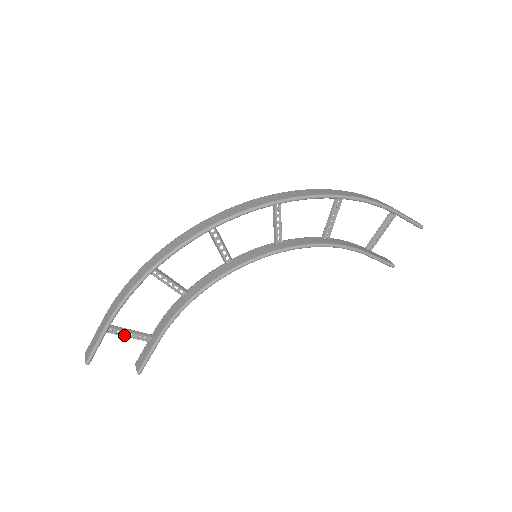
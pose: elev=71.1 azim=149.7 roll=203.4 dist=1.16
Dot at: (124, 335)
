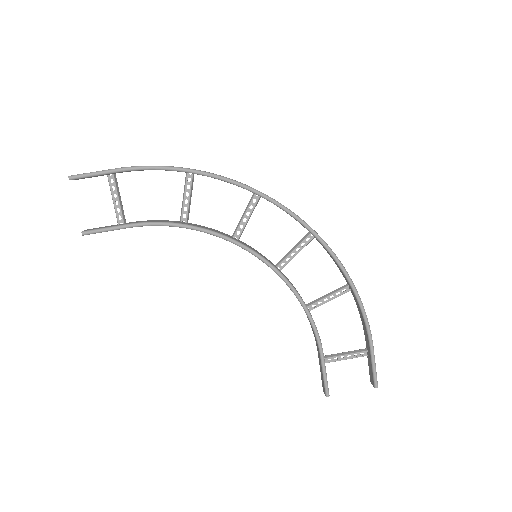
Dot at: occluded
